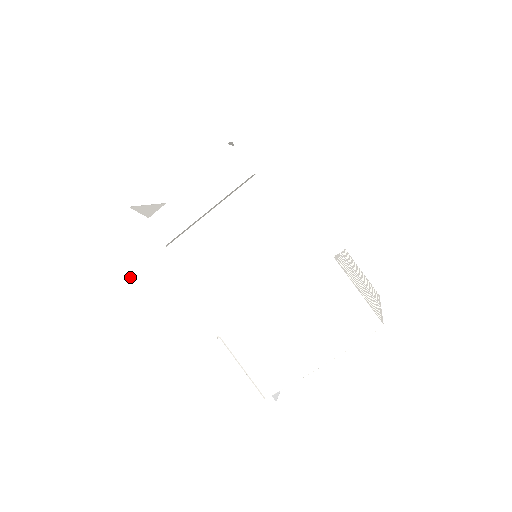
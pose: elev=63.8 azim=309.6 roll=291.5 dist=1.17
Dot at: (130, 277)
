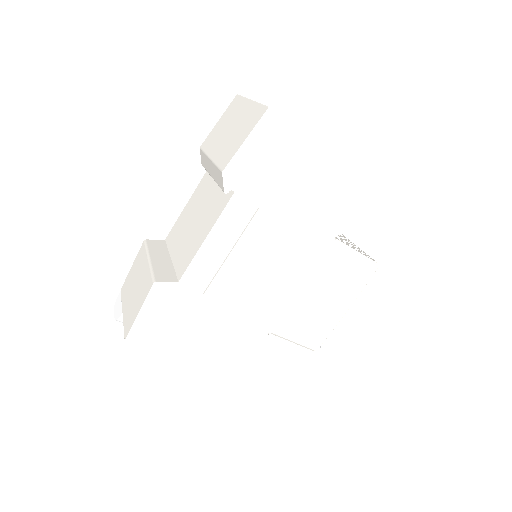
Dot at: (180, 333)
